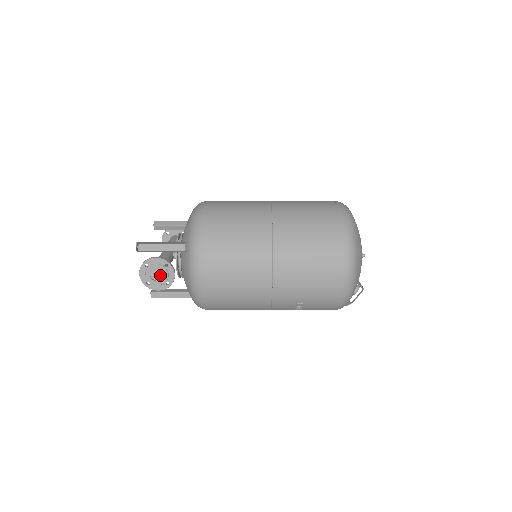
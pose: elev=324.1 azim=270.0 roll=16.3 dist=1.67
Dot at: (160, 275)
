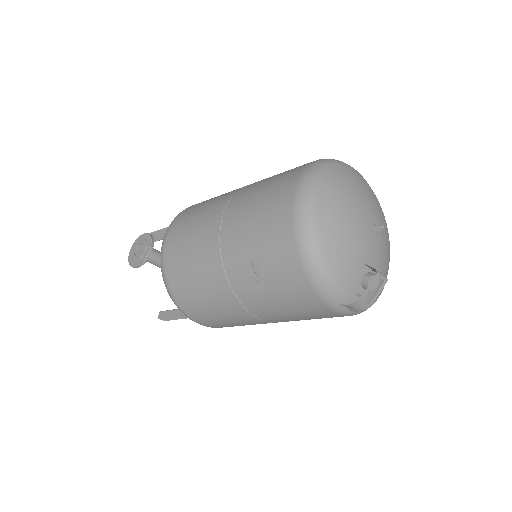
Dot at: (142, 251)
